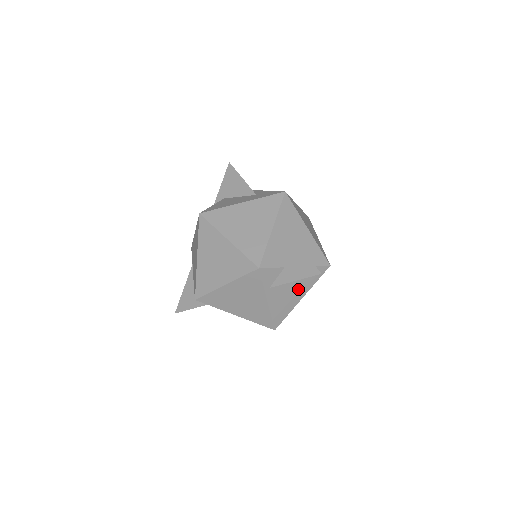
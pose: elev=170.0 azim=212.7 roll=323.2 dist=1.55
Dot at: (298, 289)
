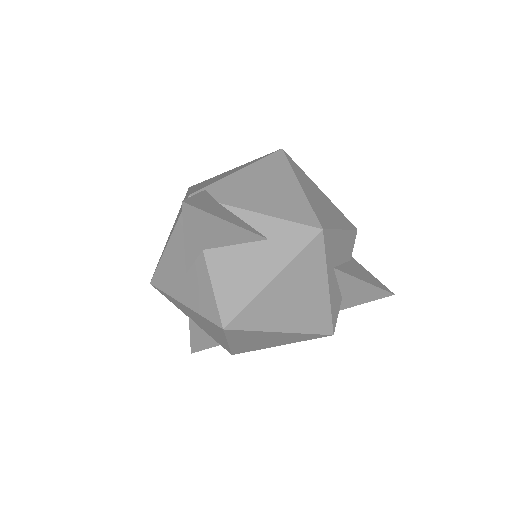
Dot at: occluded
